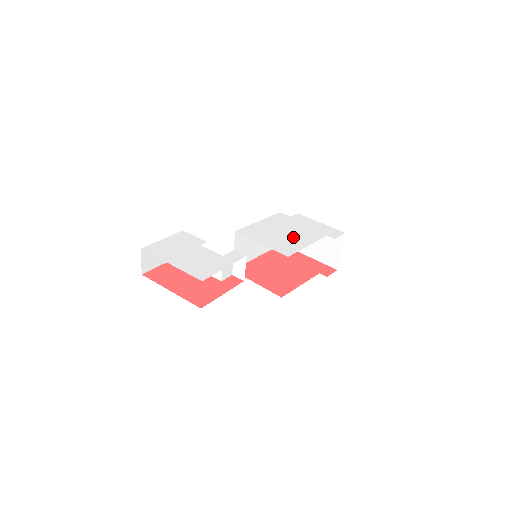
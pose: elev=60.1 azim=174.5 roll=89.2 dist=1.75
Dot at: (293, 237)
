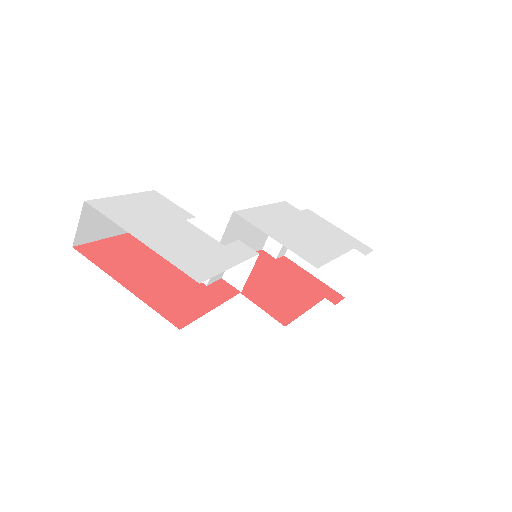
Dot at: (314, 240)
